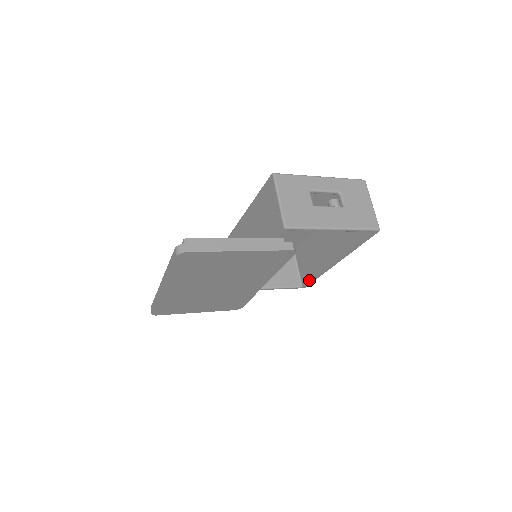
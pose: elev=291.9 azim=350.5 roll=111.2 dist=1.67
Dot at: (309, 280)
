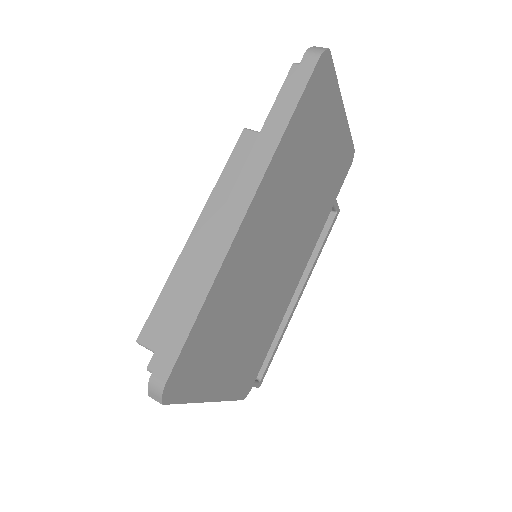
Dot at: (269, 356)
